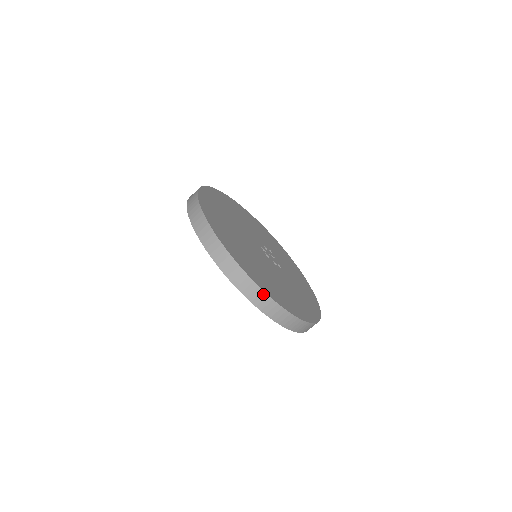
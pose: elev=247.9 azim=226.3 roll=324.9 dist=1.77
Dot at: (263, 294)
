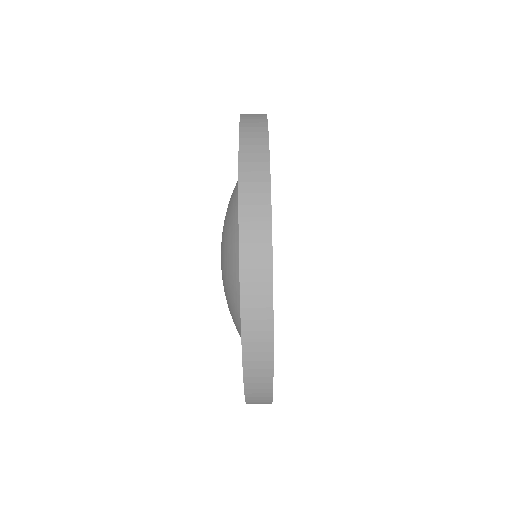
Dot at: (265, 155)
